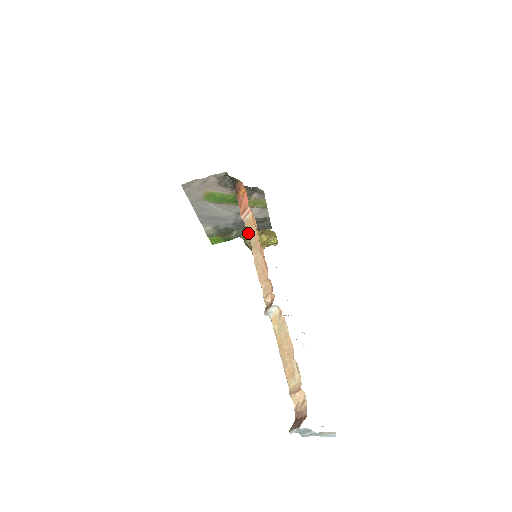
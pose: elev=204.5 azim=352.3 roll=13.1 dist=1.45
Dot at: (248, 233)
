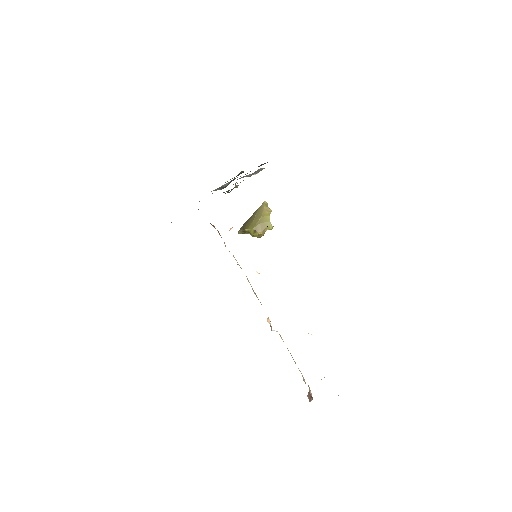
Dot at: (237, 262)
